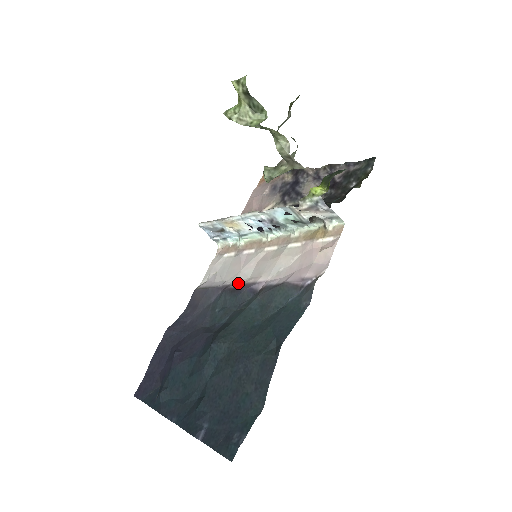
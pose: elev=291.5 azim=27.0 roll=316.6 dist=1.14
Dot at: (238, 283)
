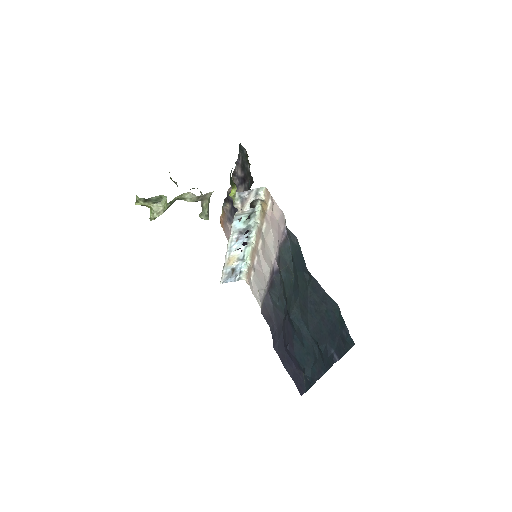
Dot at: (269, 279)
